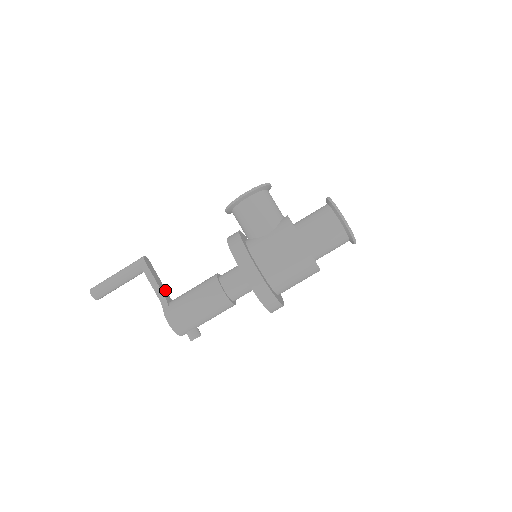
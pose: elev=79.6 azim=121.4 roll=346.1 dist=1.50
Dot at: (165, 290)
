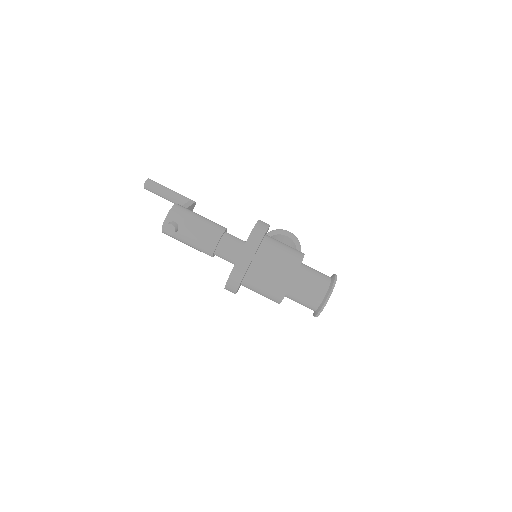
Dot at: occluded
